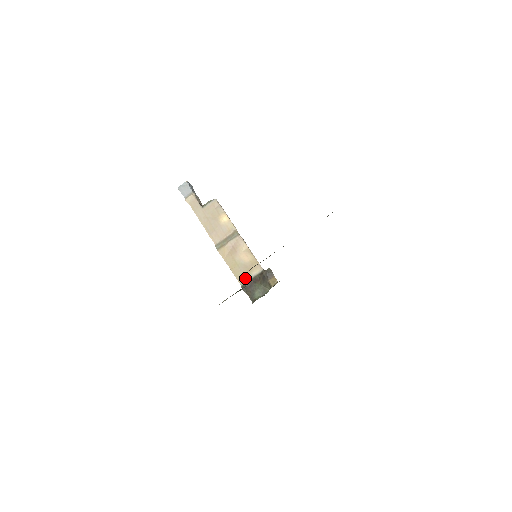
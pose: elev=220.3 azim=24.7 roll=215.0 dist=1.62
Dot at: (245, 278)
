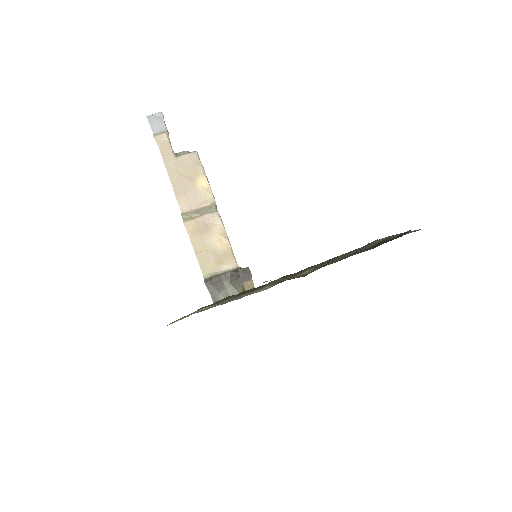
Dot at: (212, 270)
